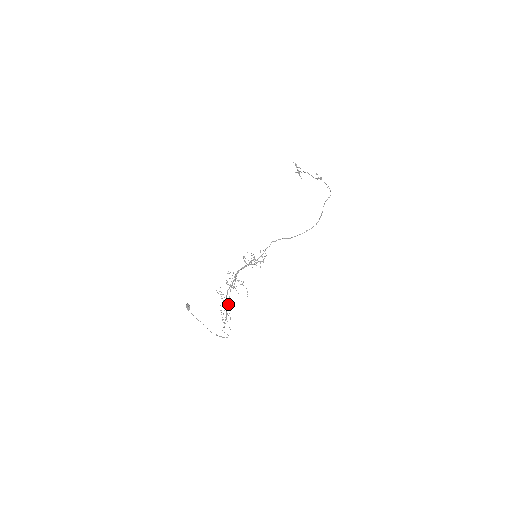
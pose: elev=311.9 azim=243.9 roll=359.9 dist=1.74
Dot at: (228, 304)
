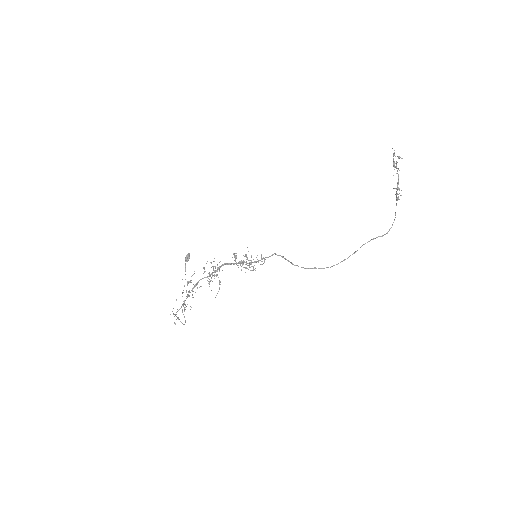
Dot at: occluded
